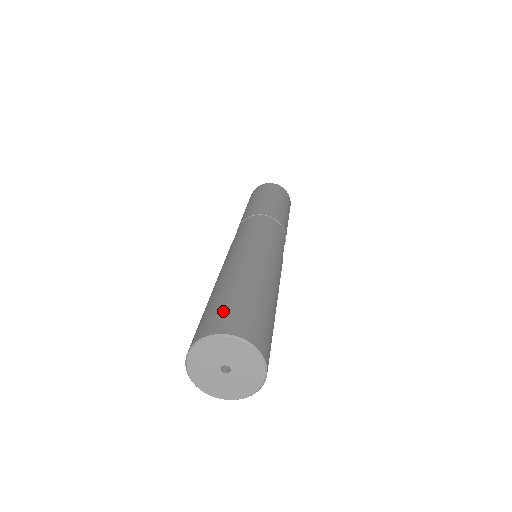
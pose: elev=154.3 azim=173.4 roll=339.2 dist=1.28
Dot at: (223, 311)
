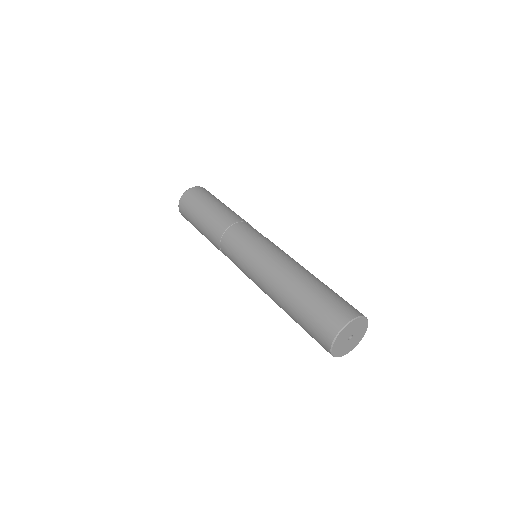
Dot at: (326, 310)
